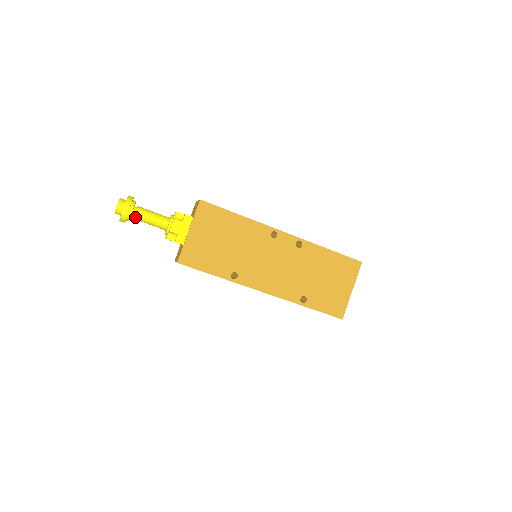
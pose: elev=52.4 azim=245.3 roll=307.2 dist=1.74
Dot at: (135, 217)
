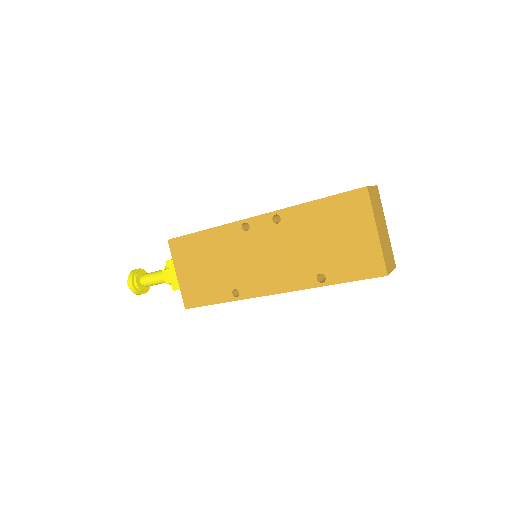
Dot at: (145, 285)
